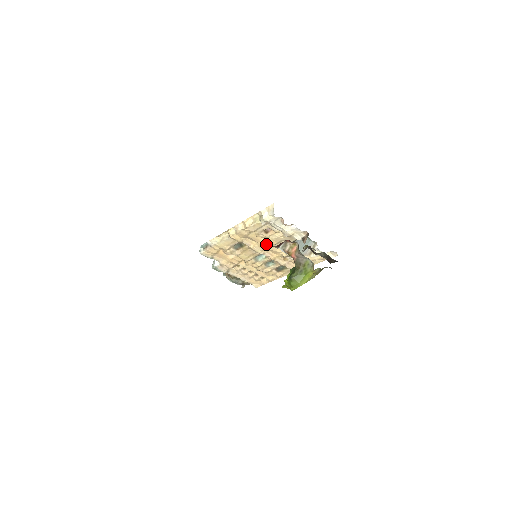
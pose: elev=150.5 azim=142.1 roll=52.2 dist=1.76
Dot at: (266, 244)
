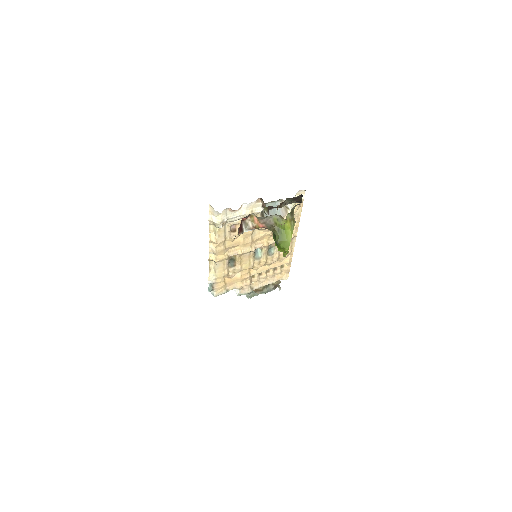
Dot at: (246, 239)
